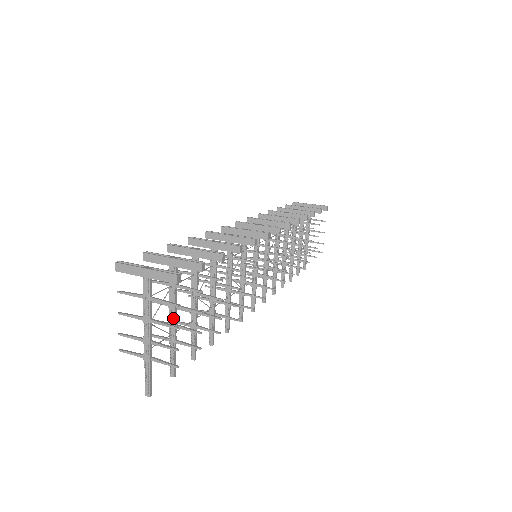
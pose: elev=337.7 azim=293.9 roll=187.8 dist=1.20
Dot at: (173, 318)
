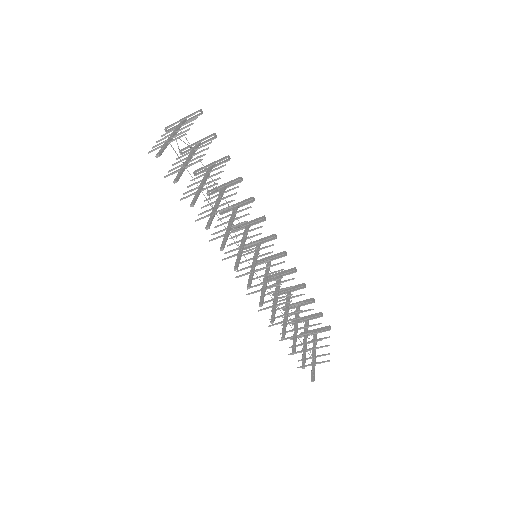
Dot at: (188, 159)
